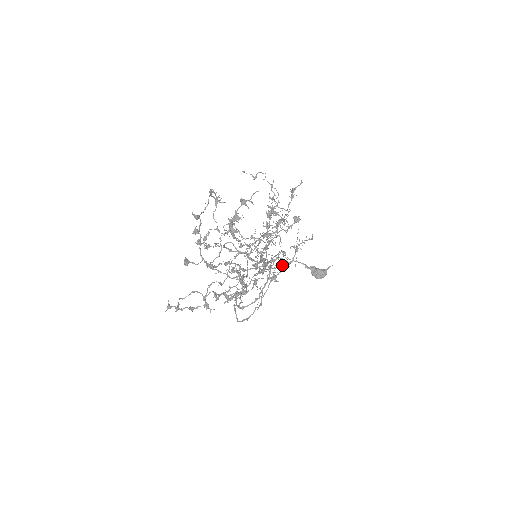
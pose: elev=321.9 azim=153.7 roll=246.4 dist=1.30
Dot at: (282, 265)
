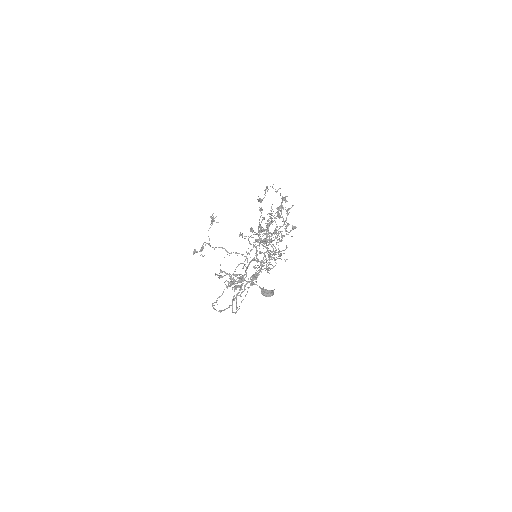
Dot at: (266, 269)
